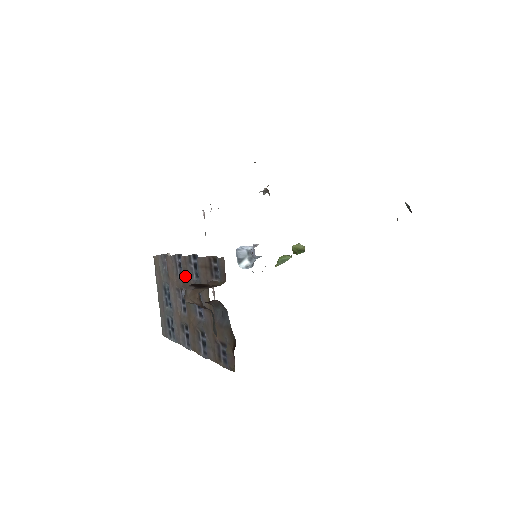
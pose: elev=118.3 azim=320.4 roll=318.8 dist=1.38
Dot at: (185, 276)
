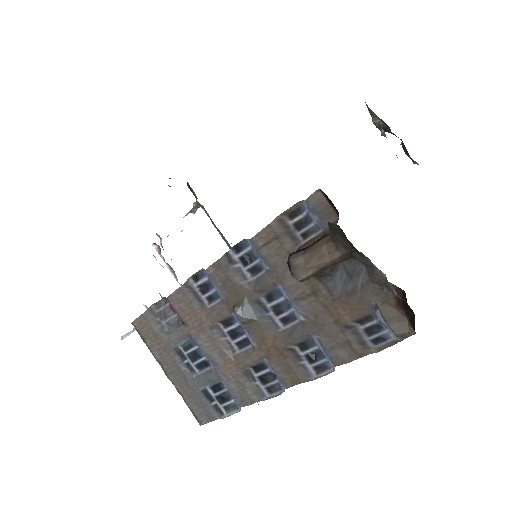
Dot at: (229, 289)
